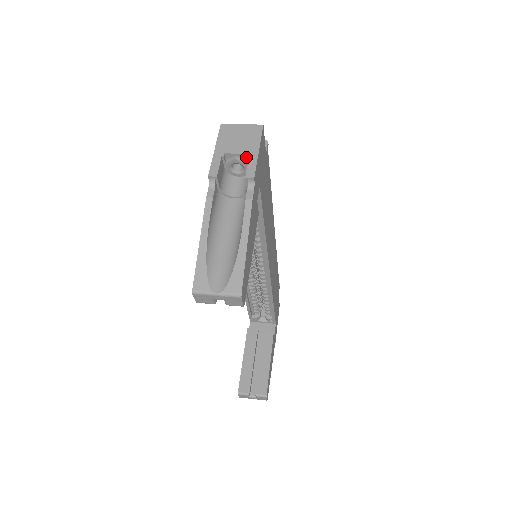
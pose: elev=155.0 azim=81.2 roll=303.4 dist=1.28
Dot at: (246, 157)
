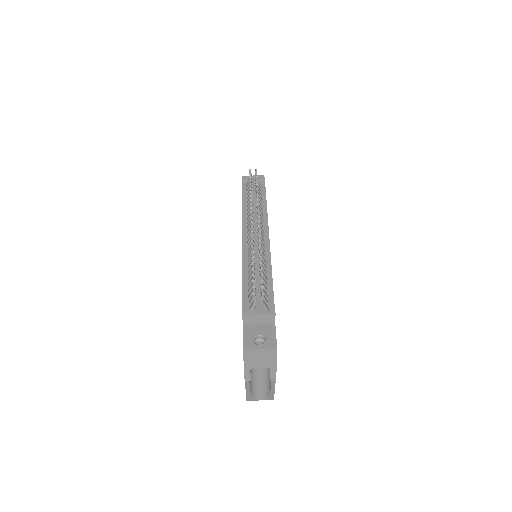
Dot at: (267, 365)
